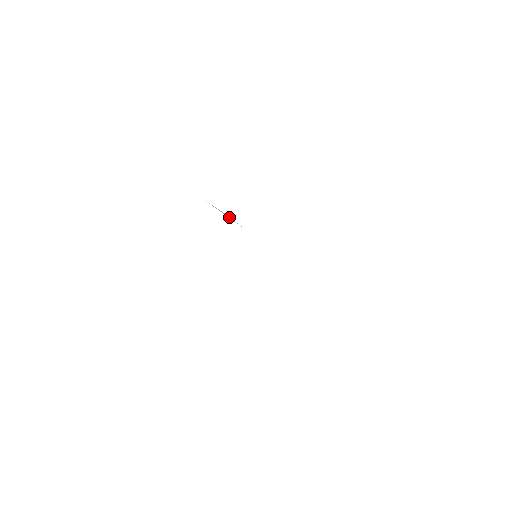
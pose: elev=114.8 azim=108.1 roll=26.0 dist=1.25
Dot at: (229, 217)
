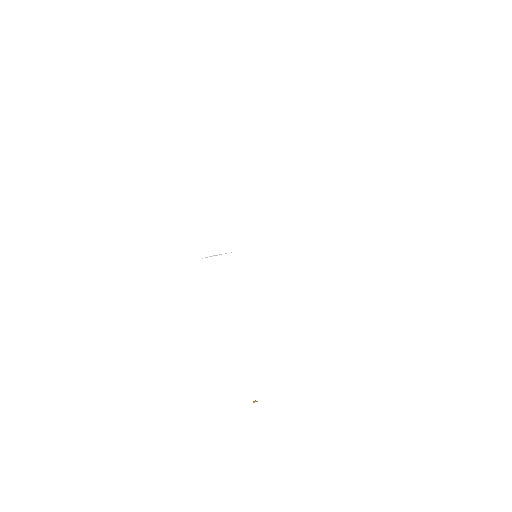
Dot at: occluded
